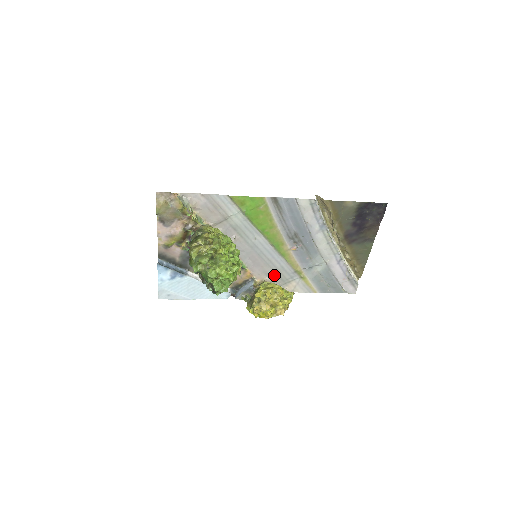
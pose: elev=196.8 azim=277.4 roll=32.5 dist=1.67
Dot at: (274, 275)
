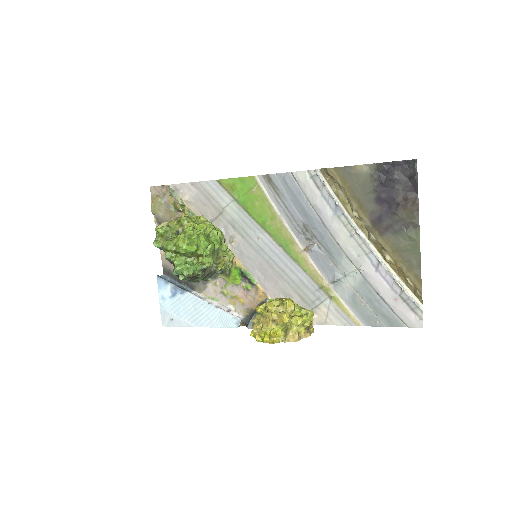
Dot at: (294, 295)
